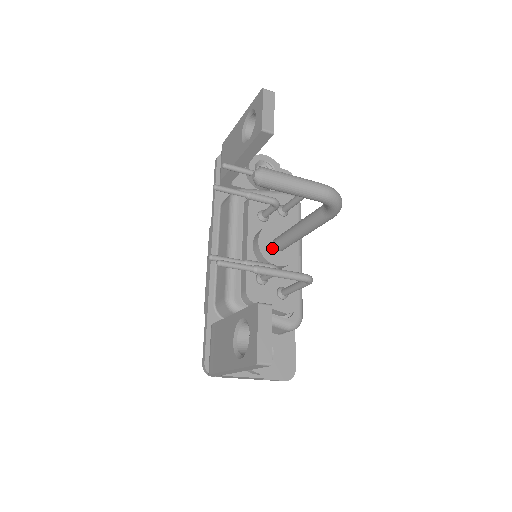
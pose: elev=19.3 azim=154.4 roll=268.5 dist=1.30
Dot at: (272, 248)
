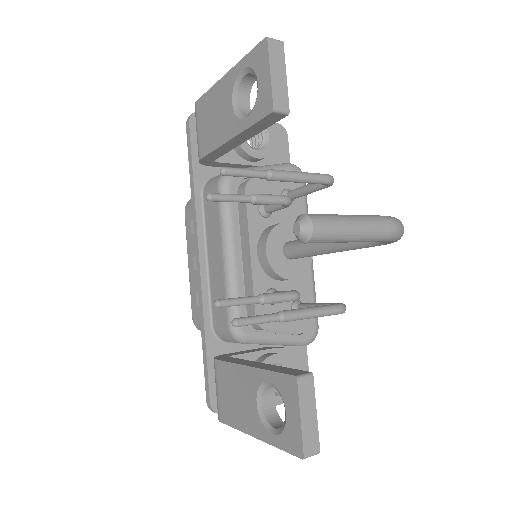
Dot at: (283, 257)
